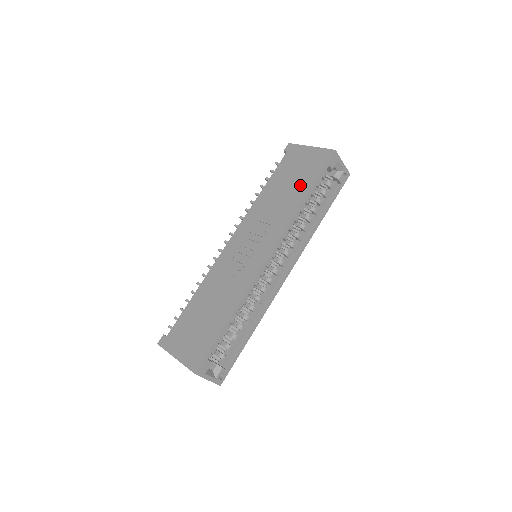
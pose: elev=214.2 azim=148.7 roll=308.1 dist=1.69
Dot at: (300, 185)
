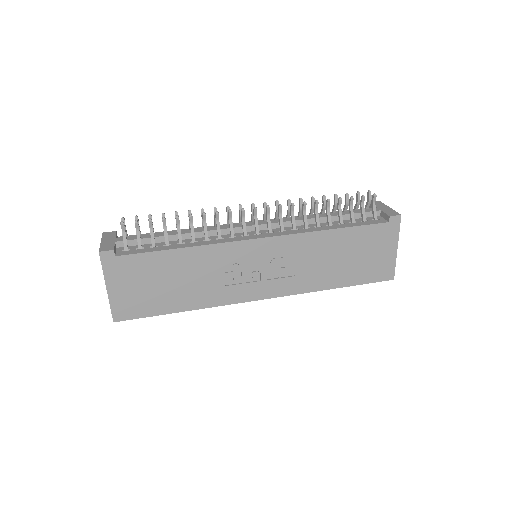
Dot at: (348, 273)
